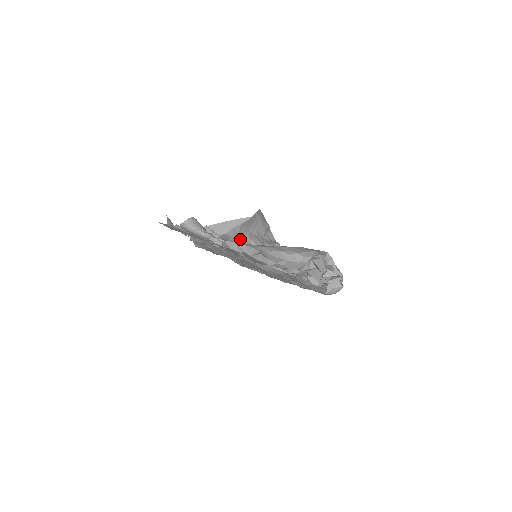
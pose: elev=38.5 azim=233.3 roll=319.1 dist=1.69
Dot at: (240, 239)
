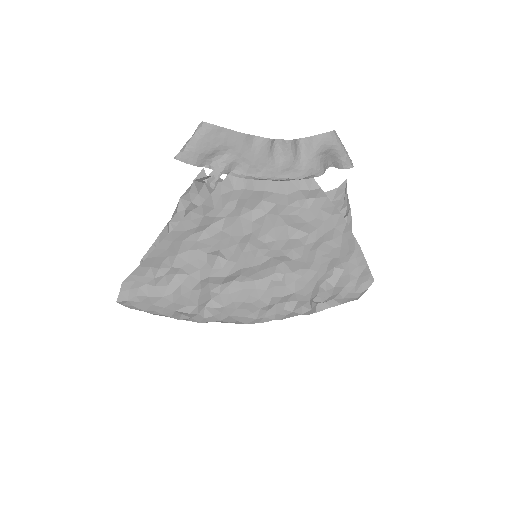
Dot at: occluded
